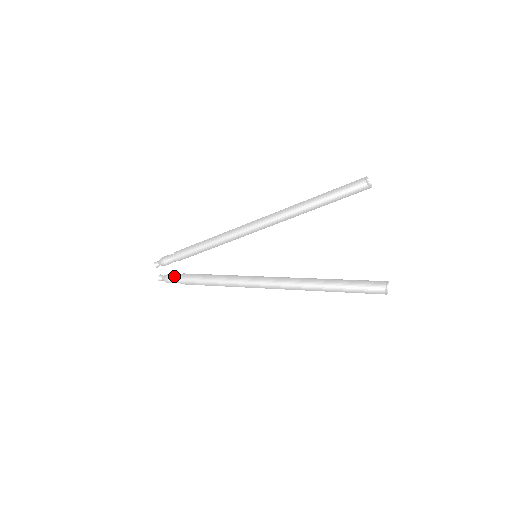
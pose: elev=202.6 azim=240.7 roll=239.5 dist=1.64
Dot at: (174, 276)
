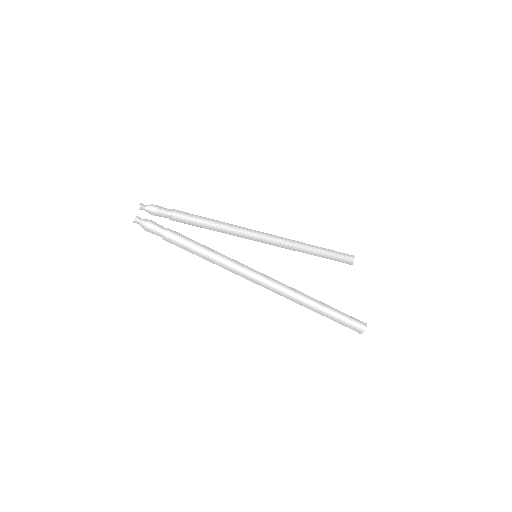
Dot at: occluded
